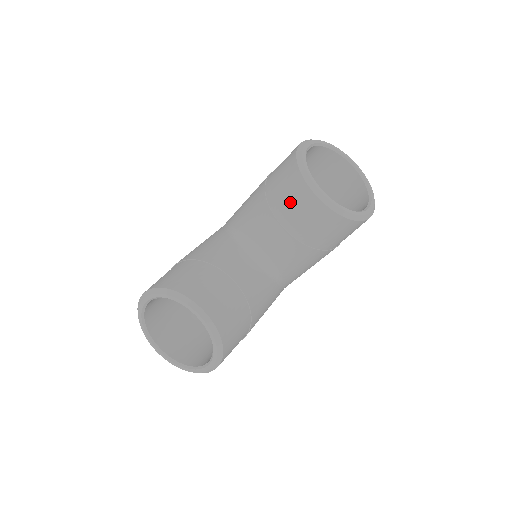
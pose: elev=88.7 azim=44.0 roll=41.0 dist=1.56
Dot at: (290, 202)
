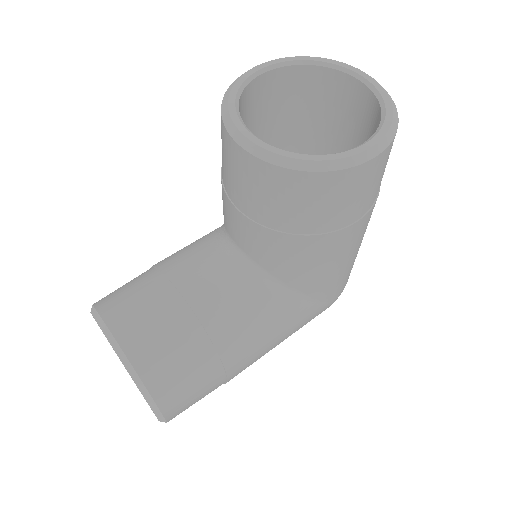
Dot at: (225, 163)
